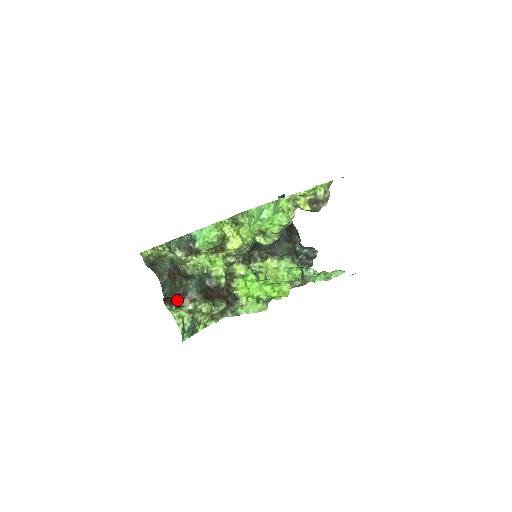
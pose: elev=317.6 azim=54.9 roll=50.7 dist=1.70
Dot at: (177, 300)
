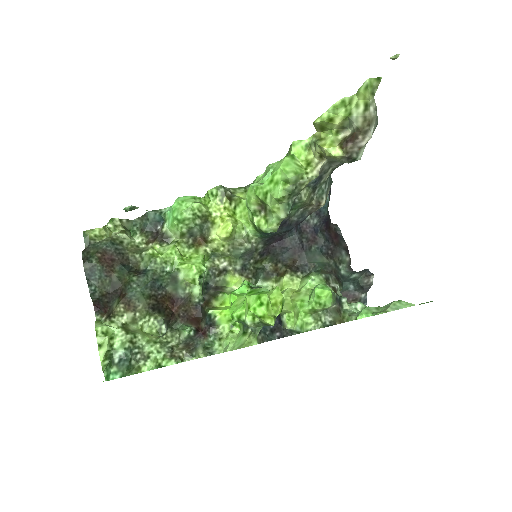
Dot at: (111, 306)
